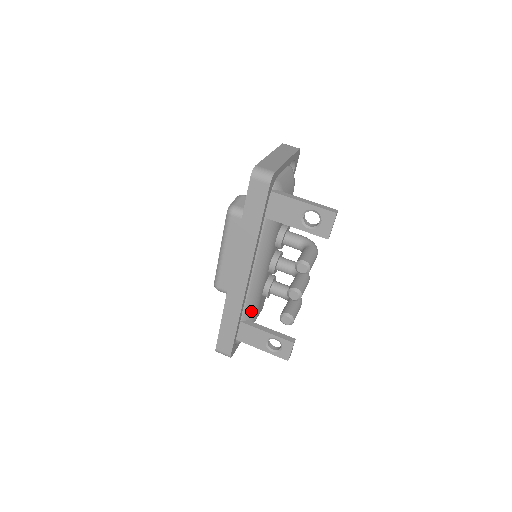
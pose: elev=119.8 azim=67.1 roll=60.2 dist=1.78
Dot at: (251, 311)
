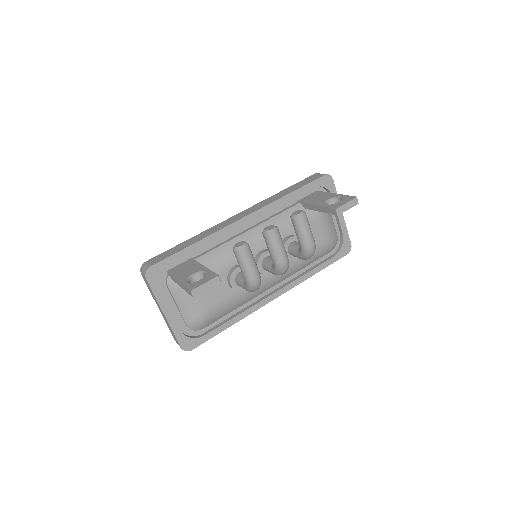
Dot at: (209, 263)
